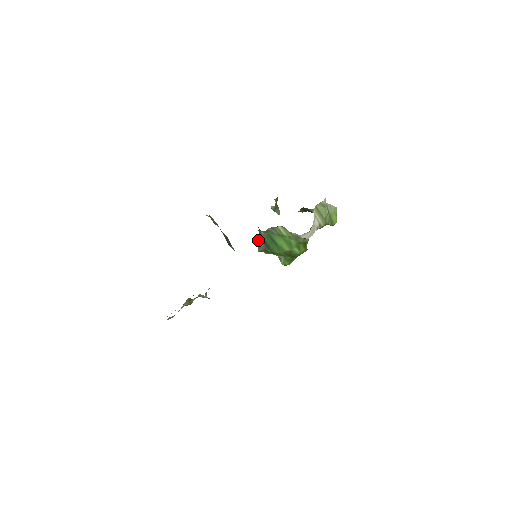
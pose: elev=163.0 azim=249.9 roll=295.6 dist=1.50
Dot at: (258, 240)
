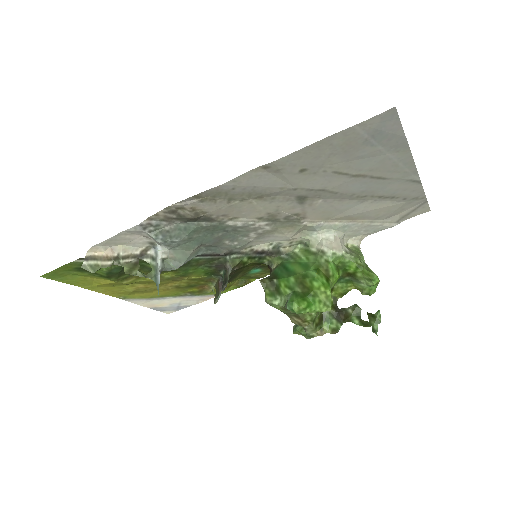
Dot at: occluded
